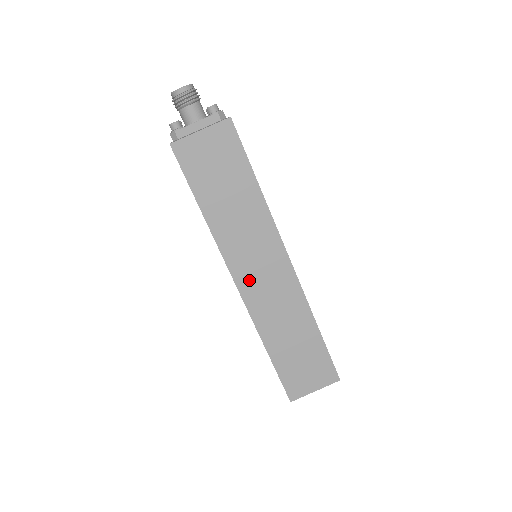
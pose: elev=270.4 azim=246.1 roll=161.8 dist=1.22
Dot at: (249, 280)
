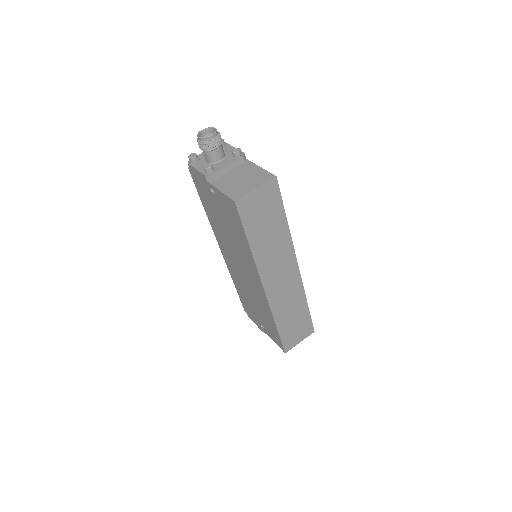
Dot at: (272, 284)
